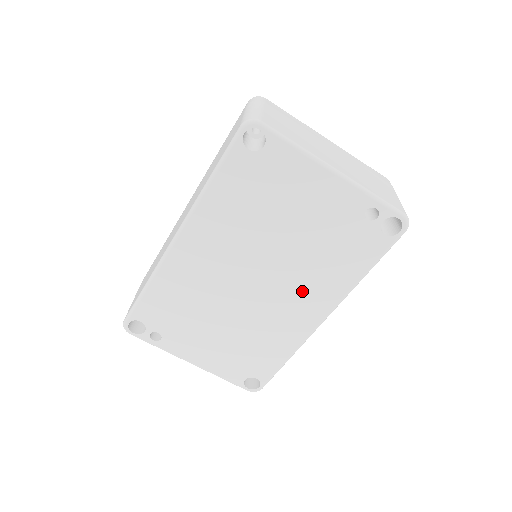
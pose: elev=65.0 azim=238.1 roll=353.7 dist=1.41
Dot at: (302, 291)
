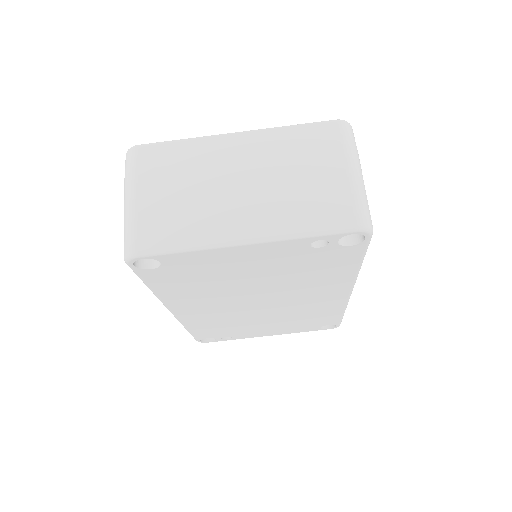
Dot at: (310, 292)
